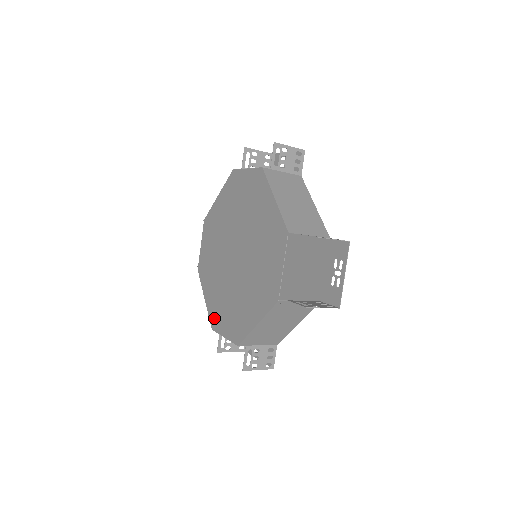
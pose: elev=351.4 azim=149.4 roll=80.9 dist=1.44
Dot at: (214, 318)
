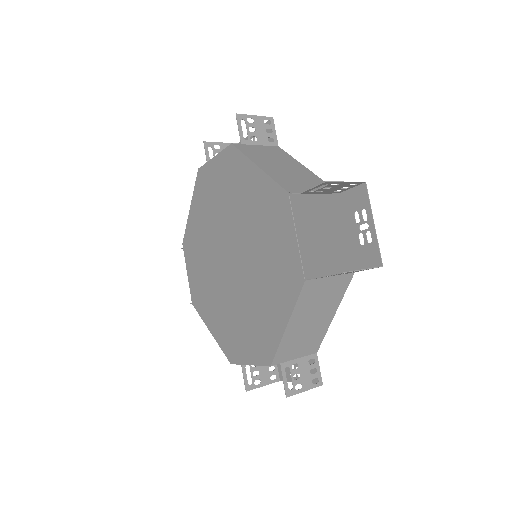
Dot at: (229, 349)
